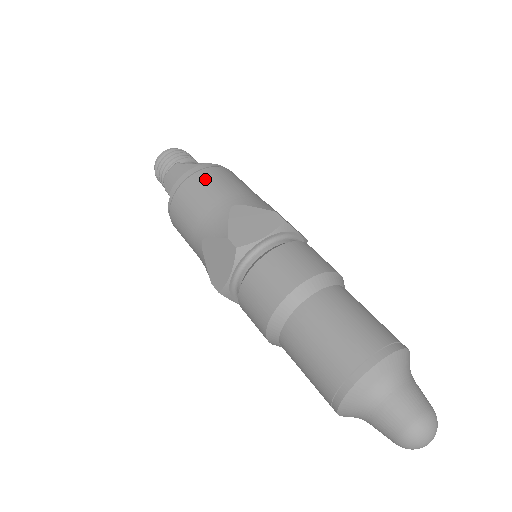
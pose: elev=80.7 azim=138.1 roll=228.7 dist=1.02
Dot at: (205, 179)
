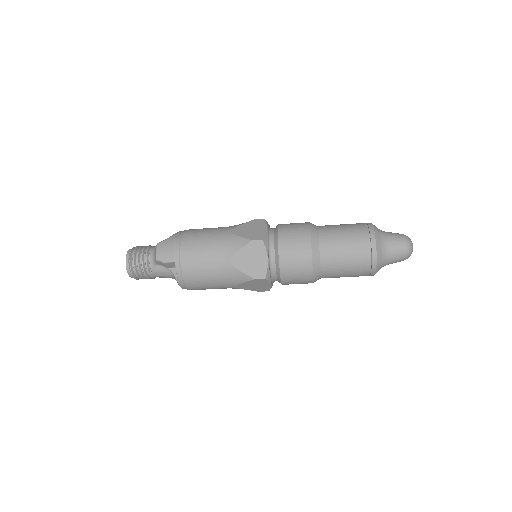
Dot at: (193, 234)
